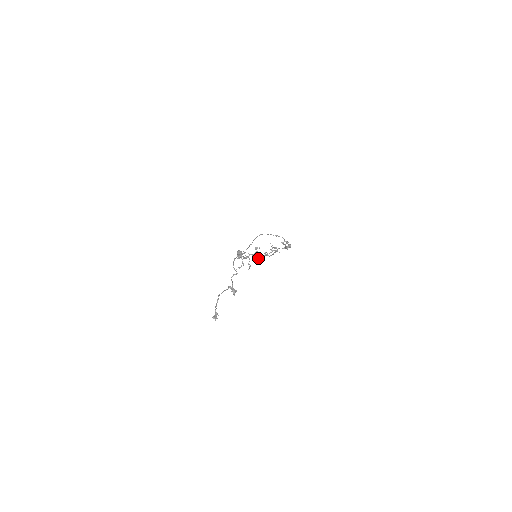
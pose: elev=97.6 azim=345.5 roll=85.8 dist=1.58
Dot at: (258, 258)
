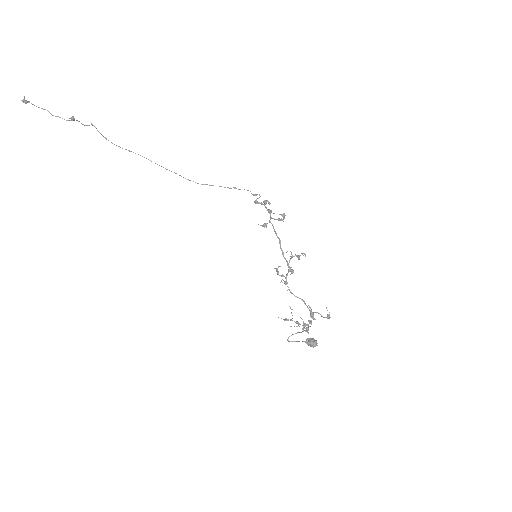
Dot at: (284, 282)
